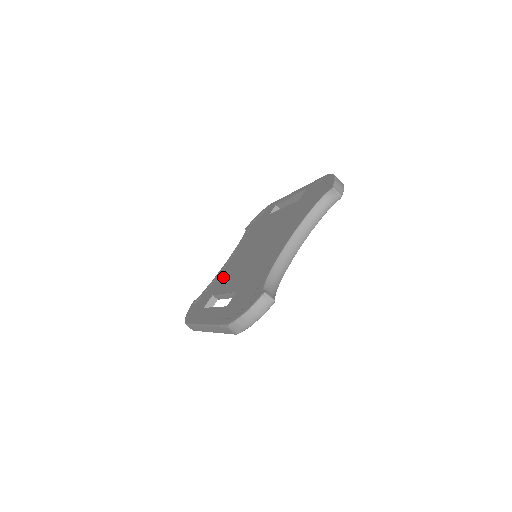
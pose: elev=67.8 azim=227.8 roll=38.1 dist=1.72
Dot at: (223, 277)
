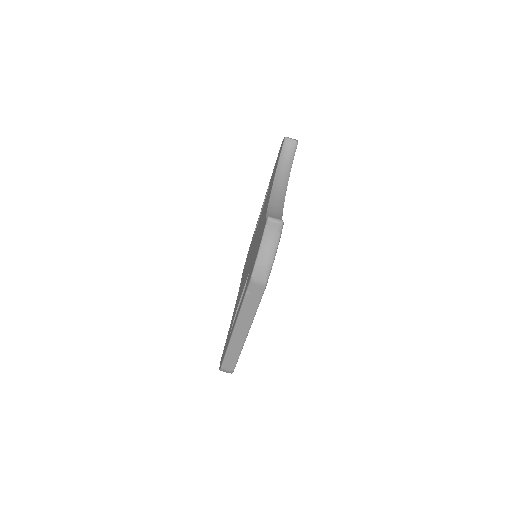
Dot at: occluded
